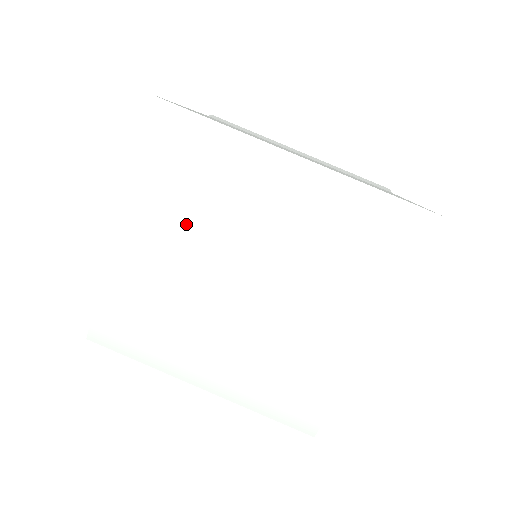
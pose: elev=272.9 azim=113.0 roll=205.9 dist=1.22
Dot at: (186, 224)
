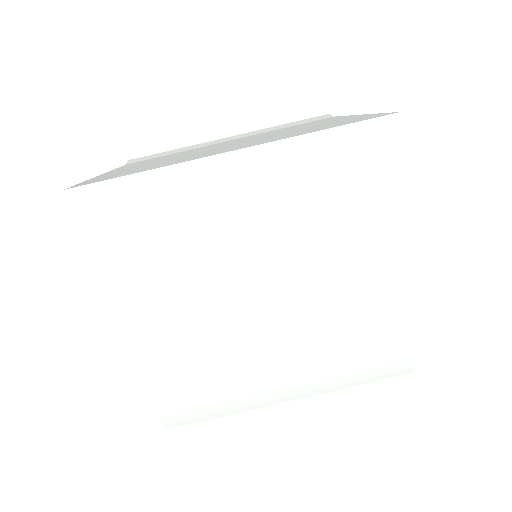
Dot at: (179, 278)
